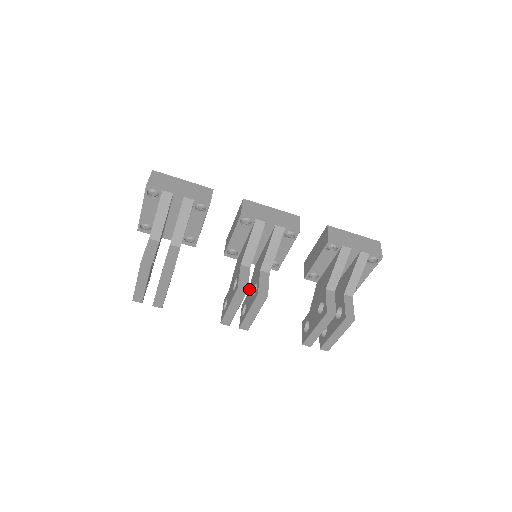
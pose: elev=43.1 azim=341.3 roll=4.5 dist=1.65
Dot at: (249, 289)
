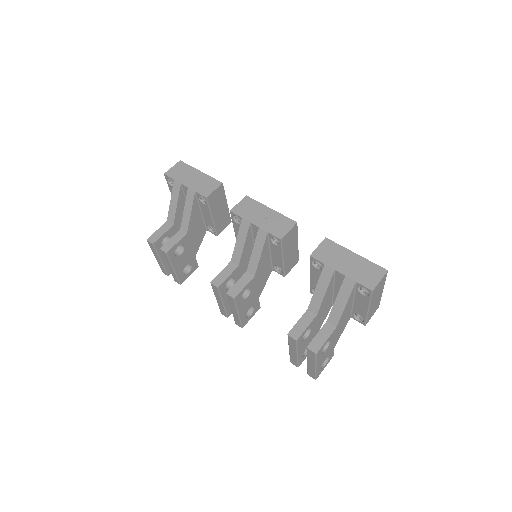
Dot at: occluded
